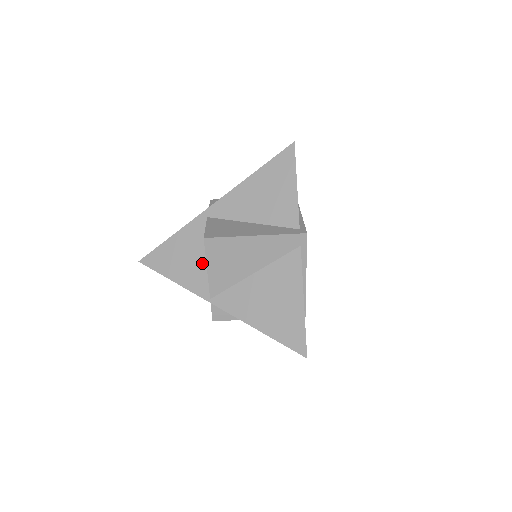
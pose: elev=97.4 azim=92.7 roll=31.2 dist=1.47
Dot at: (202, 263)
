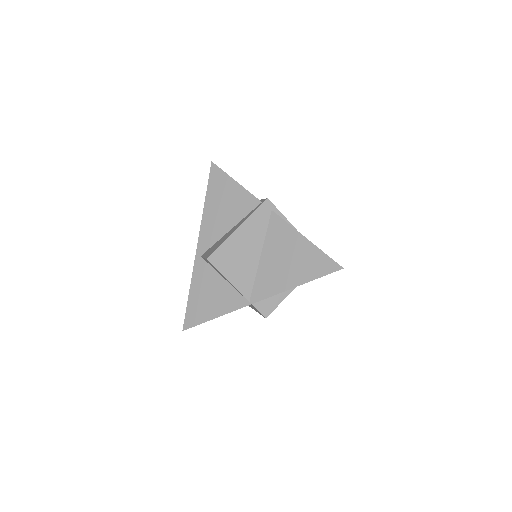
Dot at: (223, 286)
